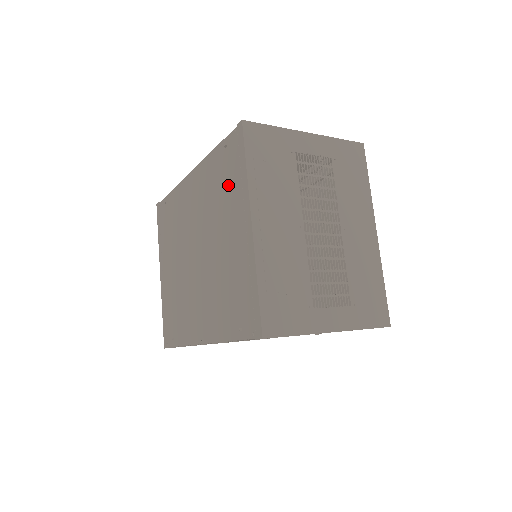
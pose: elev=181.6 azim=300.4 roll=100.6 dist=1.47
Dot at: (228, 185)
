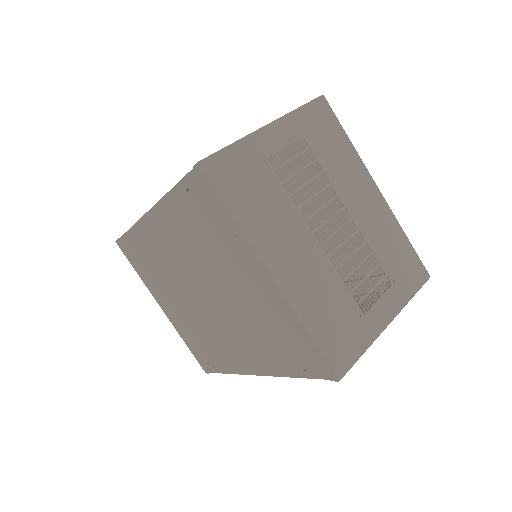
Dot at: (214, 233)
